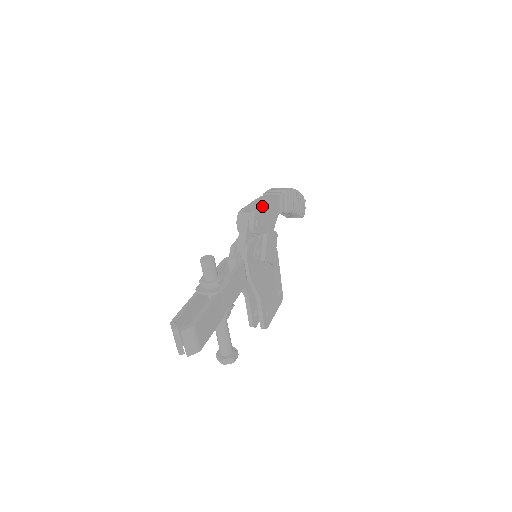
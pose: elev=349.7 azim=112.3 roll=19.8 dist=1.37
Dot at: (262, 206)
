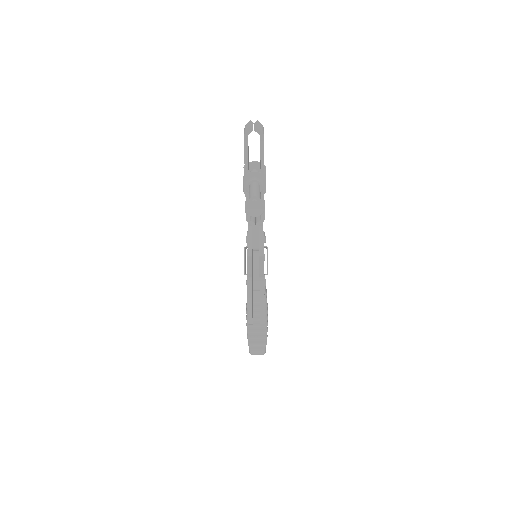
Dot at: occluded
